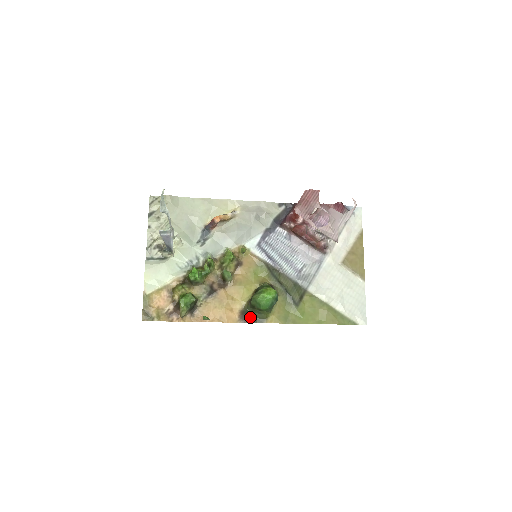
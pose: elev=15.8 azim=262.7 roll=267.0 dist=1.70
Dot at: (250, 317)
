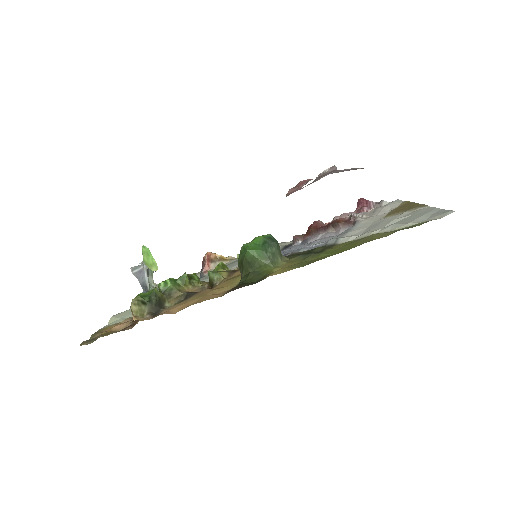
Dot at: (243, 285)
